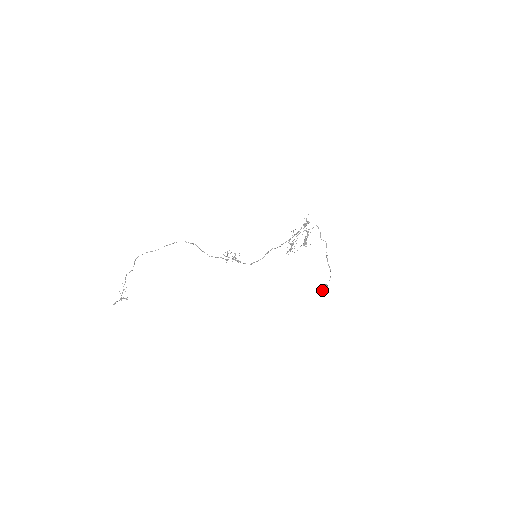
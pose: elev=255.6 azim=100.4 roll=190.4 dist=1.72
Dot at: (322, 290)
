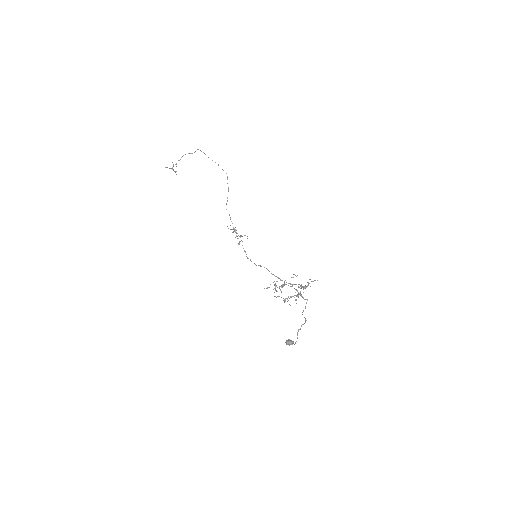
Dot at: (286, 341)
